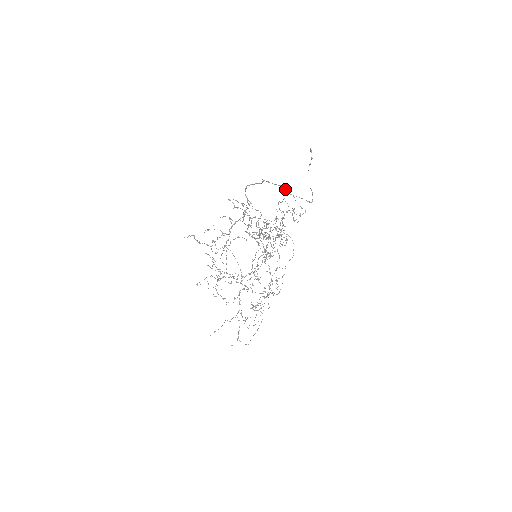
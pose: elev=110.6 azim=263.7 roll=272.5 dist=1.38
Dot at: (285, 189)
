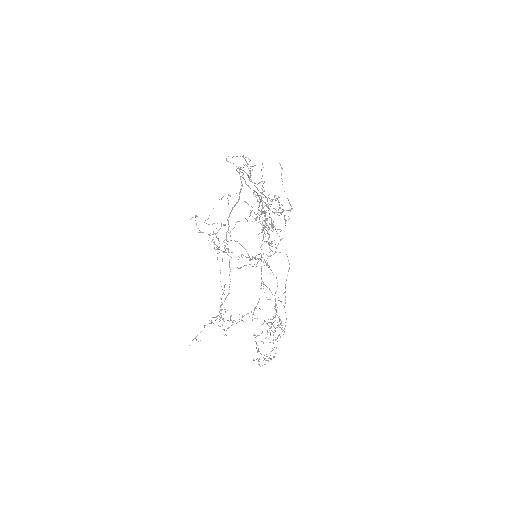
Dot at: (266, 206)
